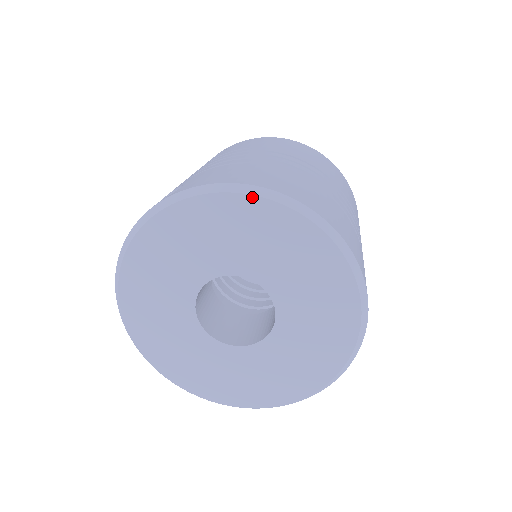
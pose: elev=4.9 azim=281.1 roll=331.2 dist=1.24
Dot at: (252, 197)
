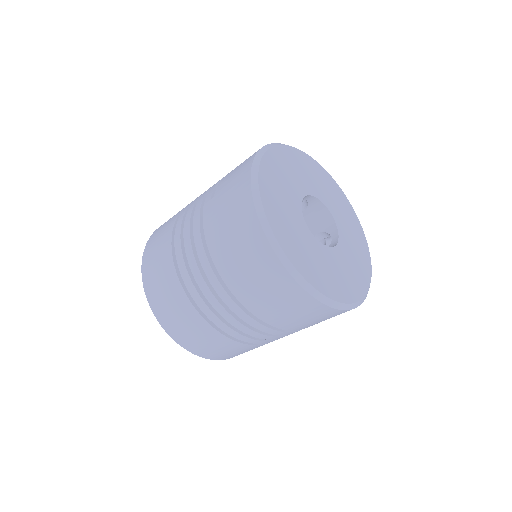
Dot at: (331, 177)
